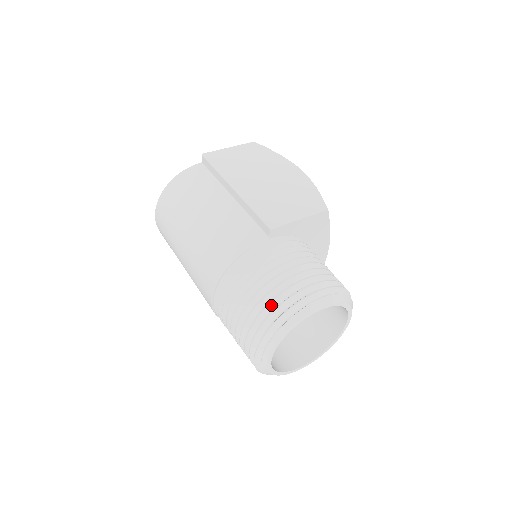
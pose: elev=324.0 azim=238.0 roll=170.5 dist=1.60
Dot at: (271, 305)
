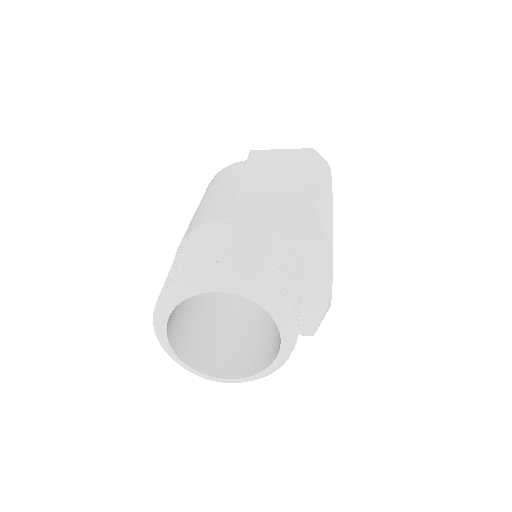
Dot at: (178, 272)
